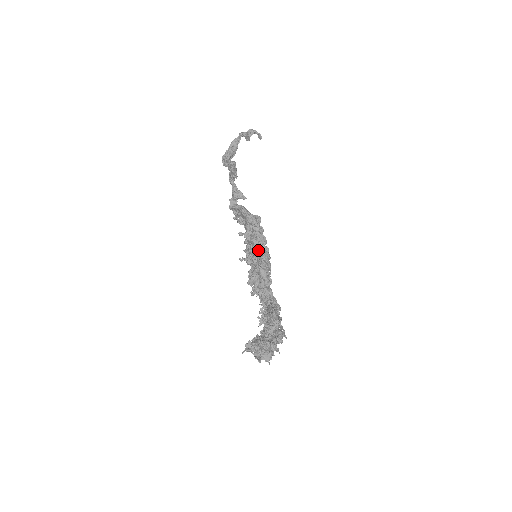
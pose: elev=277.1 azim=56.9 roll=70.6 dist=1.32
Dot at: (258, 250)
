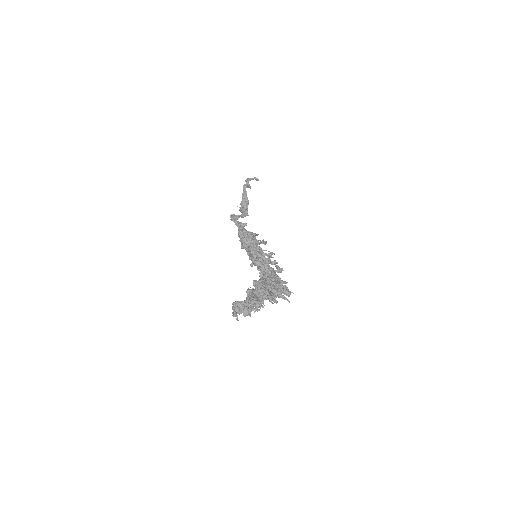
Dot at: (248, 250)
